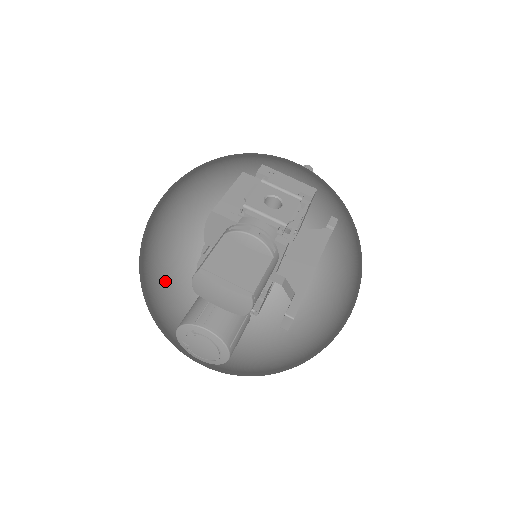
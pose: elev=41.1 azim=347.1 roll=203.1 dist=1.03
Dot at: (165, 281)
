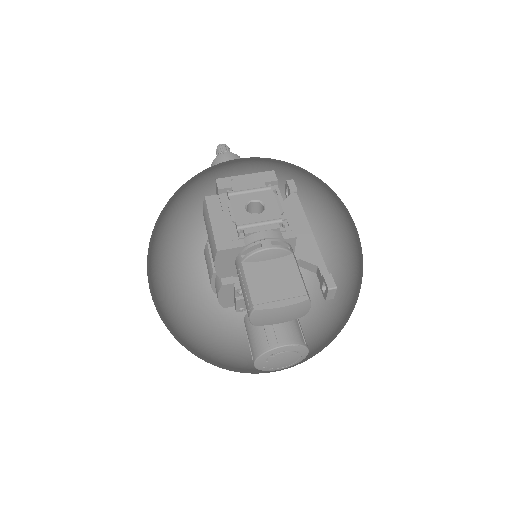
Dot at: (185, 326)
